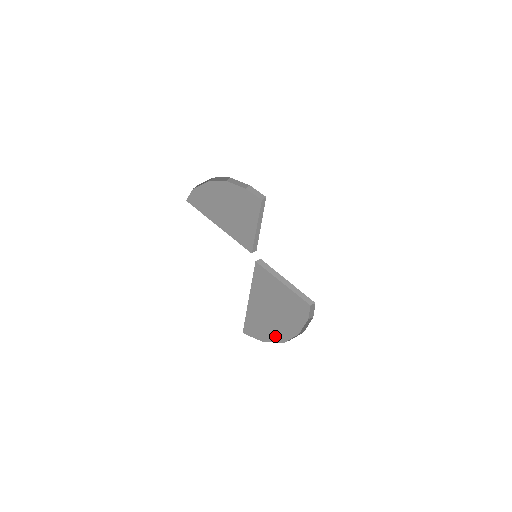
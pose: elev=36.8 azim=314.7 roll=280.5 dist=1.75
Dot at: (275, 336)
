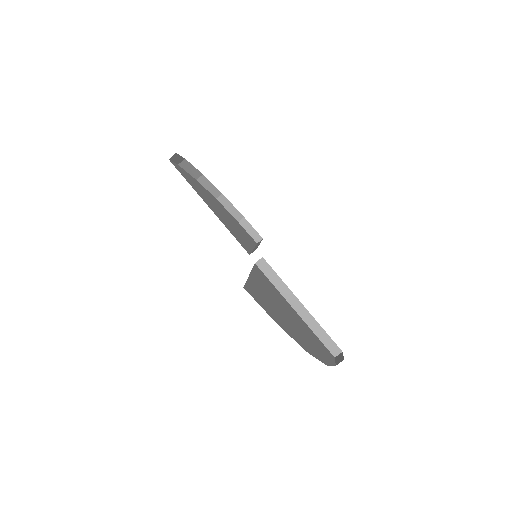
Dot at: (293, 335)
